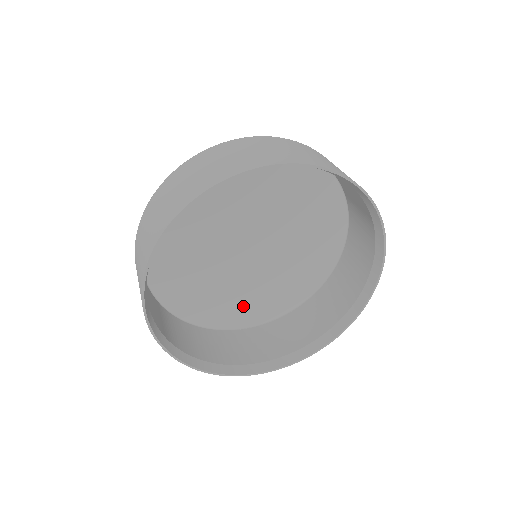
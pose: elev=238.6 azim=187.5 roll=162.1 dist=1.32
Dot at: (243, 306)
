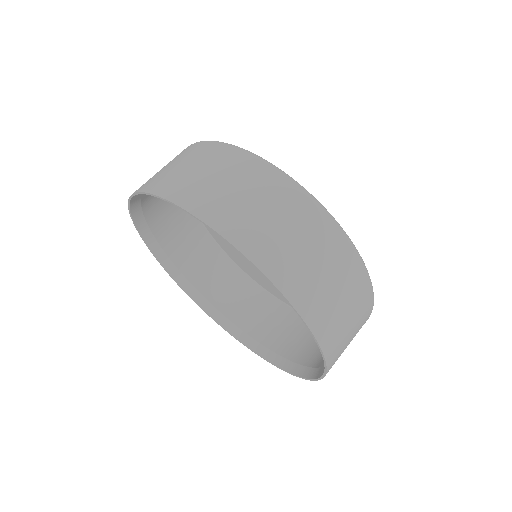
Dot at: occluded
